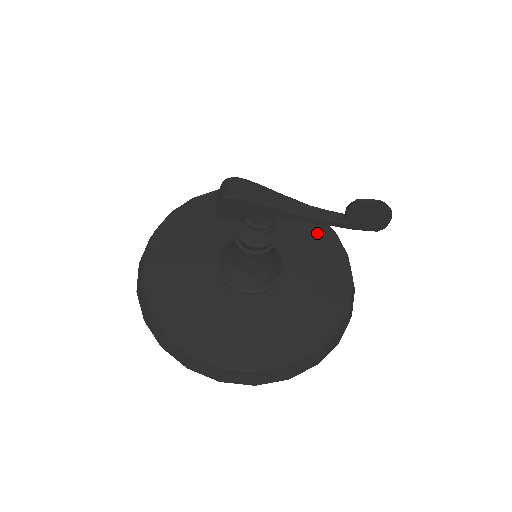
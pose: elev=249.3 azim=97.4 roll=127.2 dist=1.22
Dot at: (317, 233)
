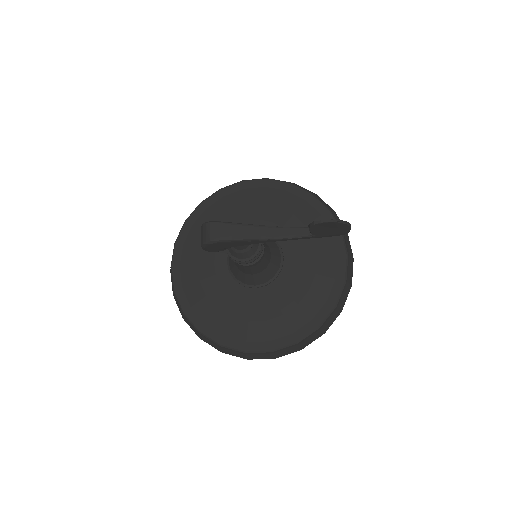
Dot at: (312, 214)
